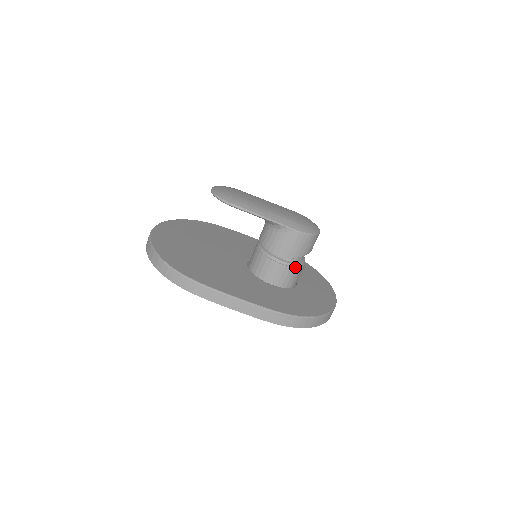
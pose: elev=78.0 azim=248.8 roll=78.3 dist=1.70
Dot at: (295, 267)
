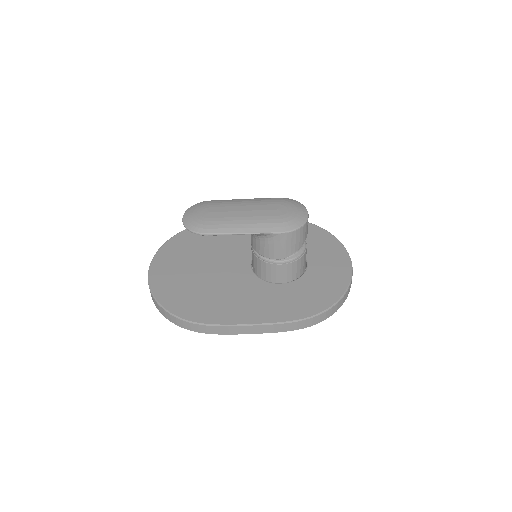
Dot at: (297, 260)
